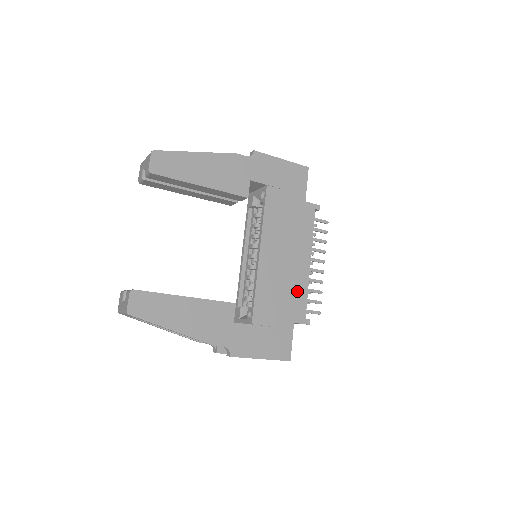
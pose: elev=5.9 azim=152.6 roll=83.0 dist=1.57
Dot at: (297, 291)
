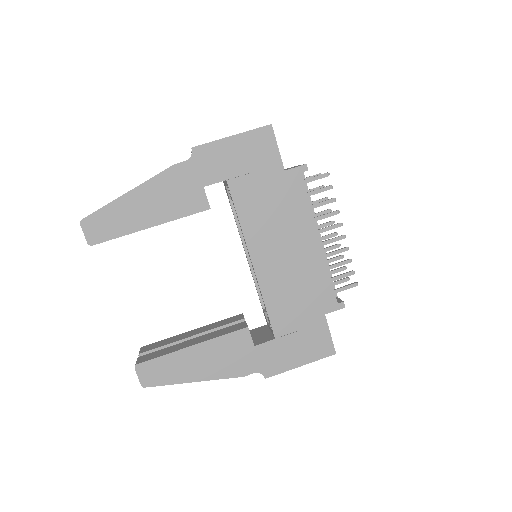
Dot at: (315, 280)
